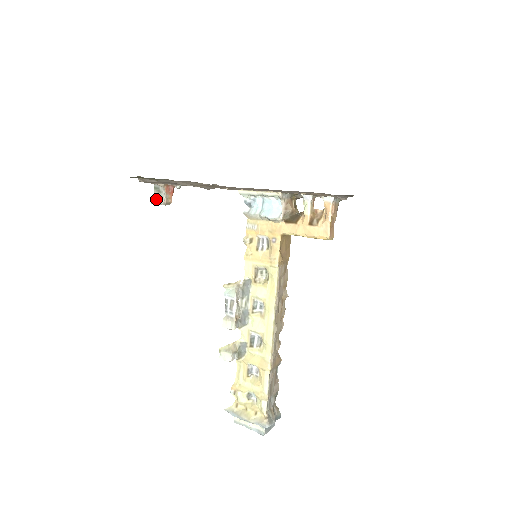
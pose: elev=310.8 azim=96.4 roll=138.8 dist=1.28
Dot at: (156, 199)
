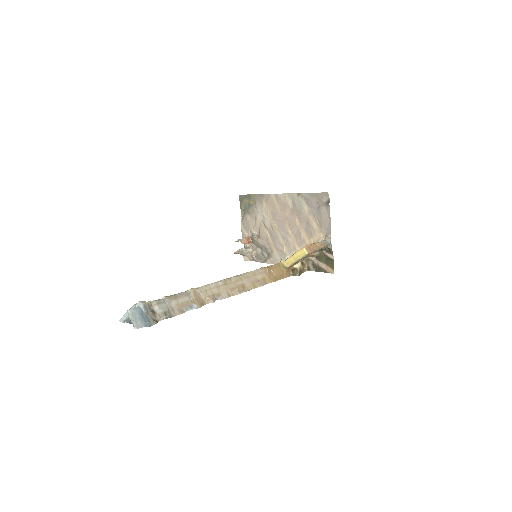
Dot at: occluded
